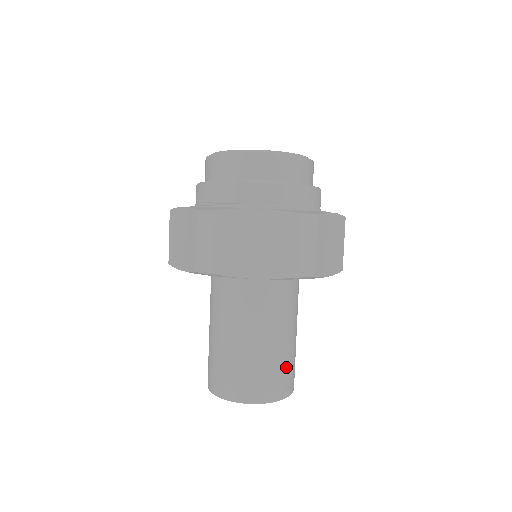
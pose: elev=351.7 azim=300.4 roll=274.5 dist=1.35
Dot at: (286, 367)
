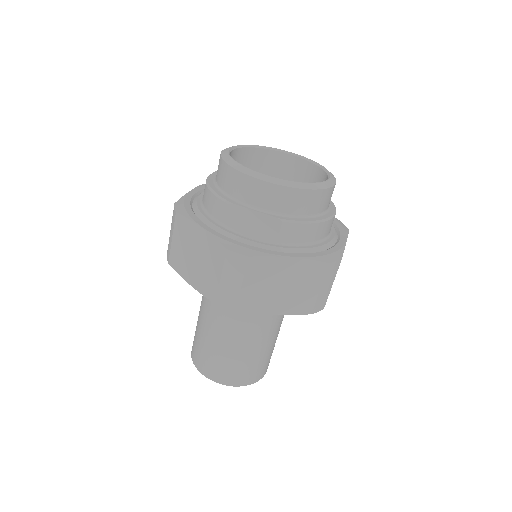
Dot at: (270, 355)
